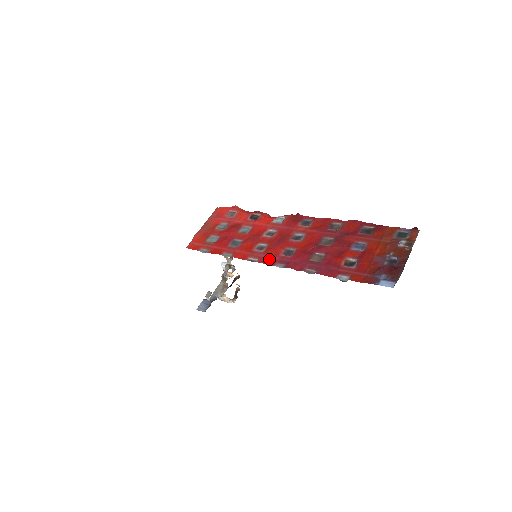
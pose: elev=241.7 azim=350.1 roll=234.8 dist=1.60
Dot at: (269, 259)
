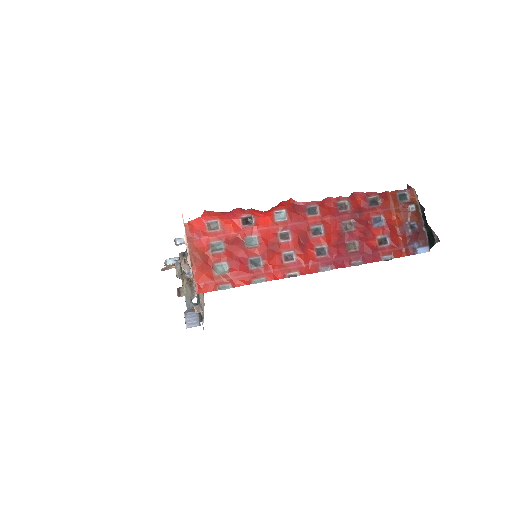
Dot at: (309, 267)
